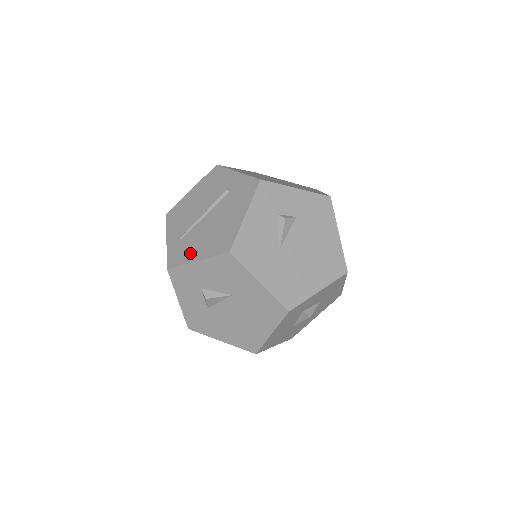
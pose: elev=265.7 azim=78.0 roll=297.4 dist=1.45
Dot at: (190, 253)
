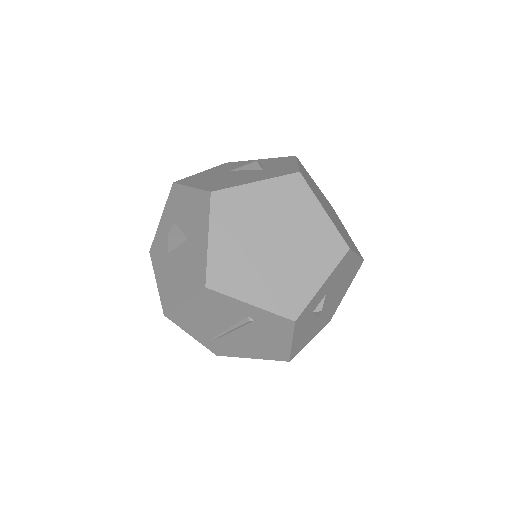
Dot at: (238, 353)
